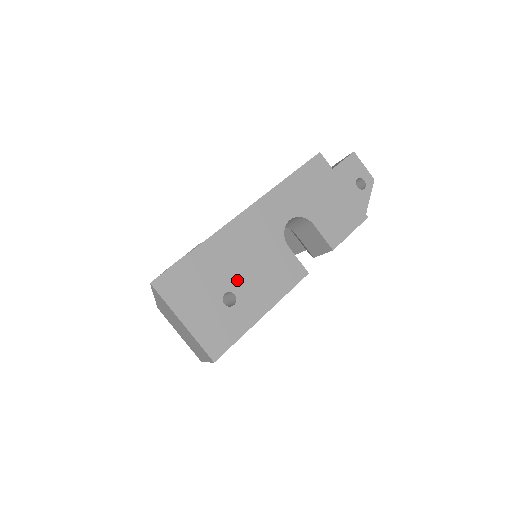
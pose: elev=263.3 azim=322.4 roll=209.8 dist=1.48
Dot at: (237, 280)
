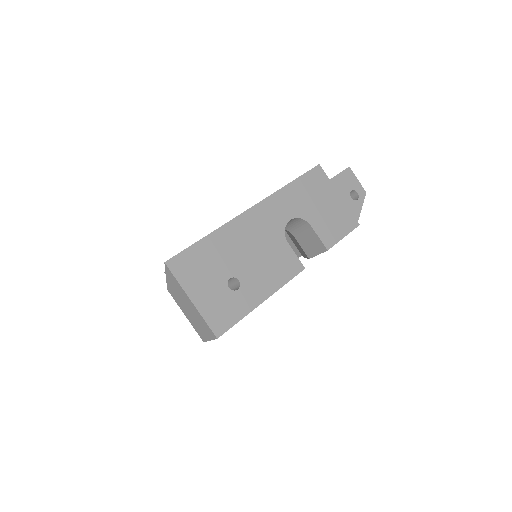
Dot at: (241, 268)
